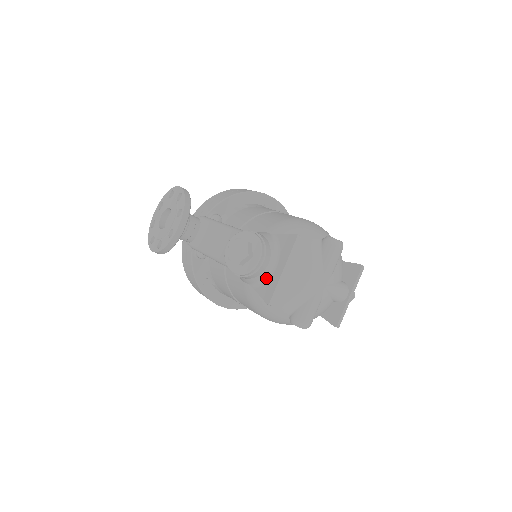
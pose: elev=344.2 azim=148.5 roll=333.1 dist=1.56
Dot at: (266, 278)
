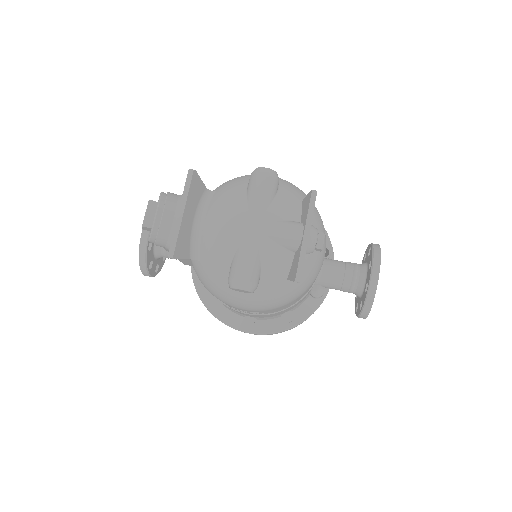
Dot at: occluded
